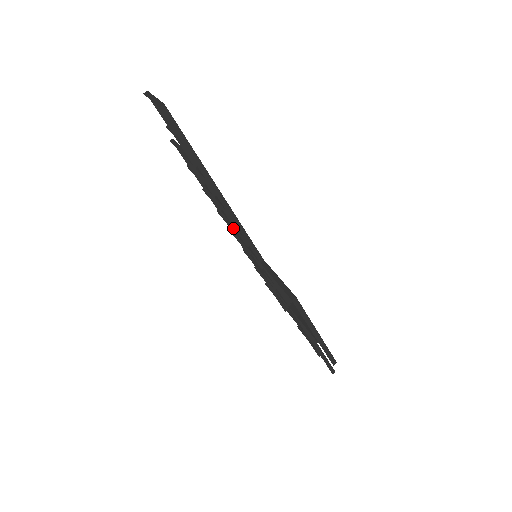
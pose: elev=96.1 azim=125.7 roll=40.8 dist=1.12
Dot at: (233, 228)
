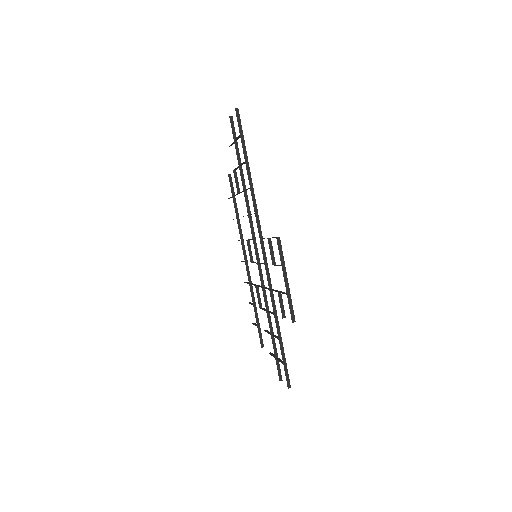
Dot at: occluded
